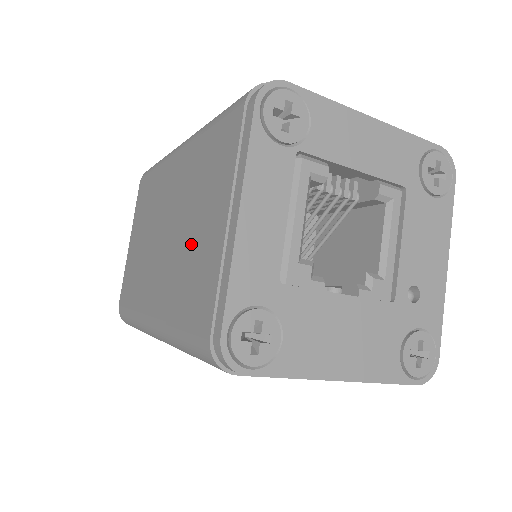
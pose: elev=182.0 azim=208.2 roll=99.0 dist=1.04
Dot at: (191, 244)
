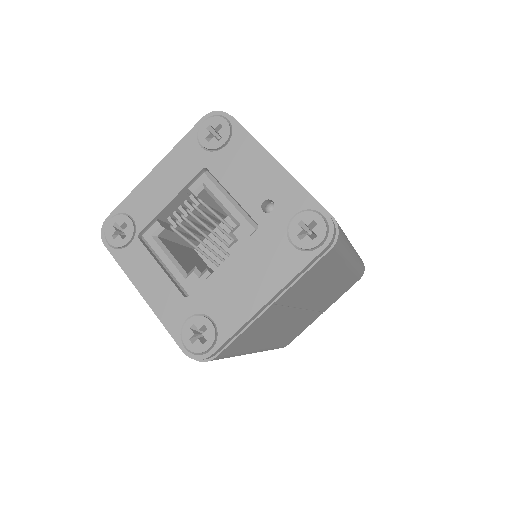
Dot at: occluded
